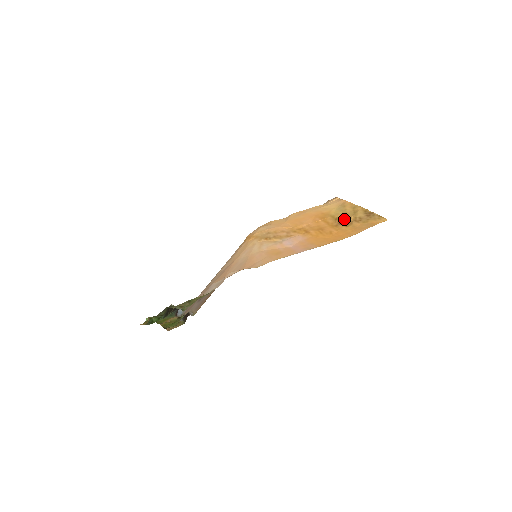
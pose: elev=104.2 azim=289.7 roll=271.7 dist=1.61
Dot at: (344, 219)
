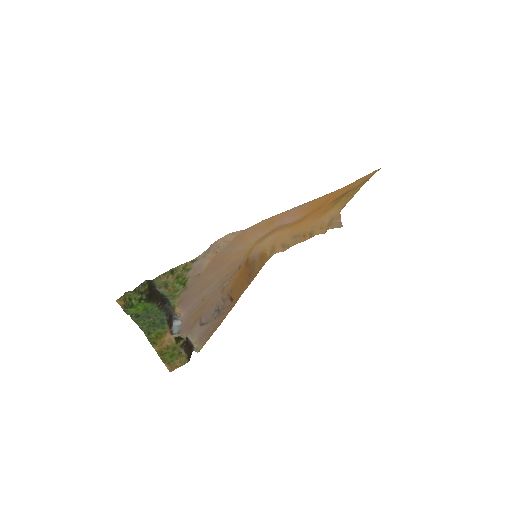
Dot at: (343, 197)
